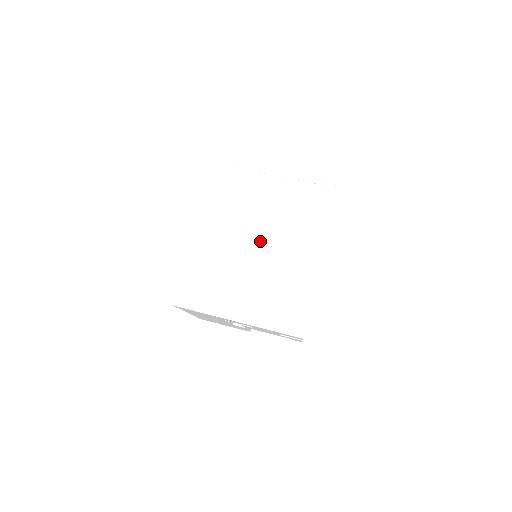
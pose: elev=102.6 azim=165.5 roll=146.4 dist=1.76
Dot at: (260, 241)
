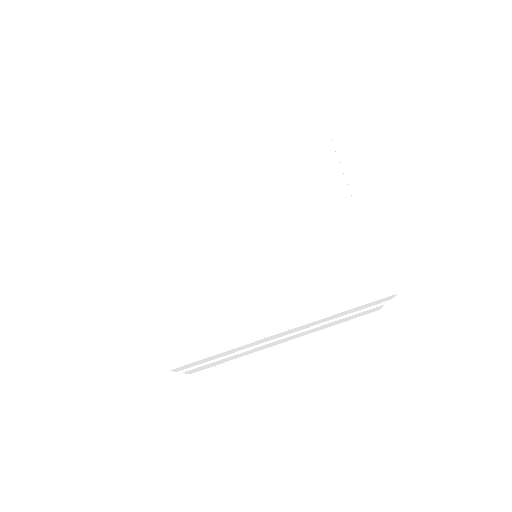
Dot at: (261, 242)
